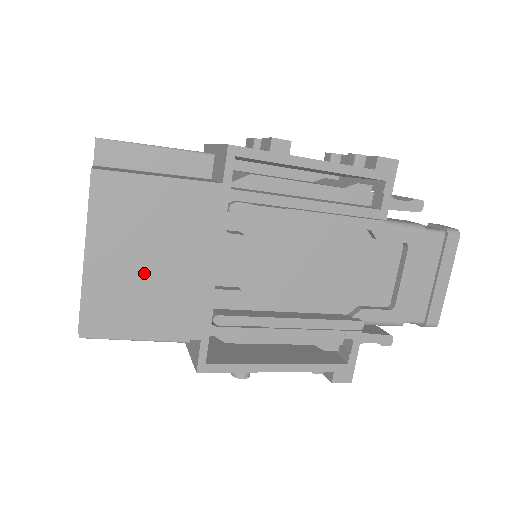
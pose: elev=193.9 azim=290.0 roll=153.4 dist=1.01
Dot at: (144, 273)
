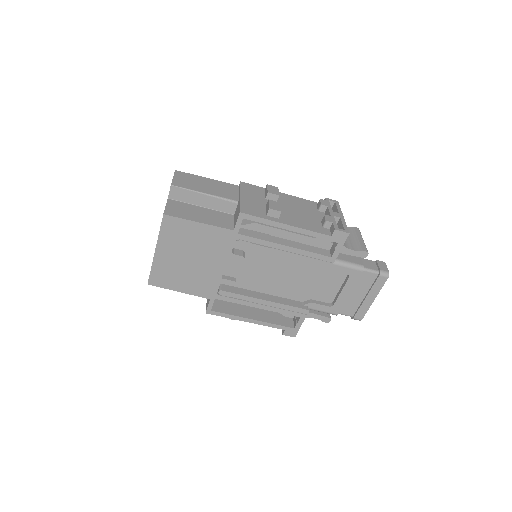
Dot at: (184, 264)
